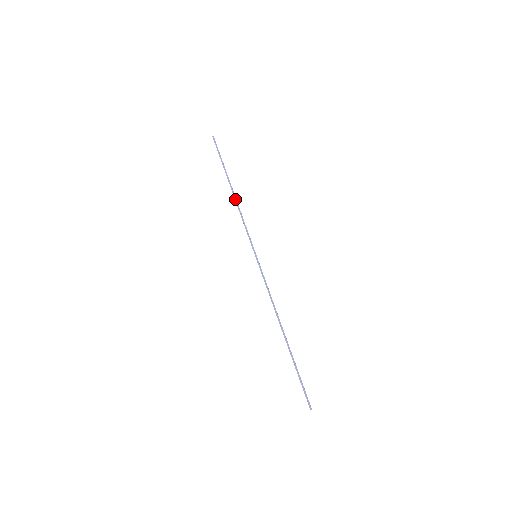
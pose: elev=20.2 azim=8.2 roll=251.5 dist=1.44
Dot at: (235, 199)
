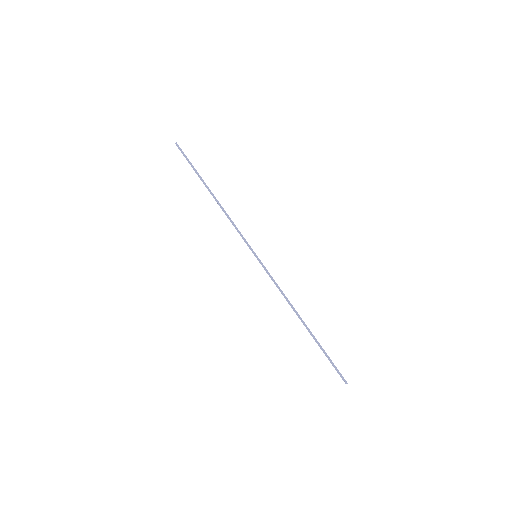
Dot at: (219, 204)
